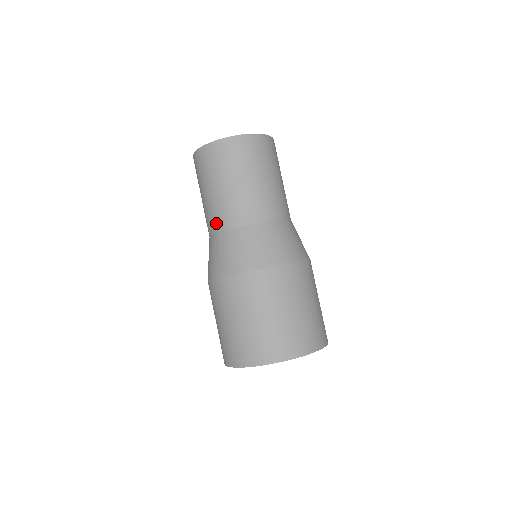
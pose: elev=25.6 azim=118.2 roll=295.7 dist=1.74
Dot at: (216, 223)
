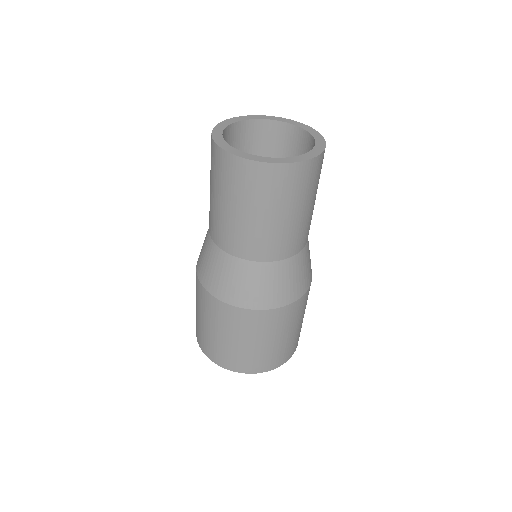
Dot at: (253, 251)
